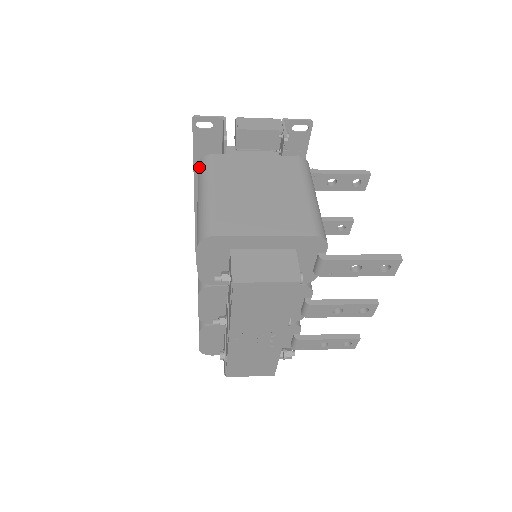
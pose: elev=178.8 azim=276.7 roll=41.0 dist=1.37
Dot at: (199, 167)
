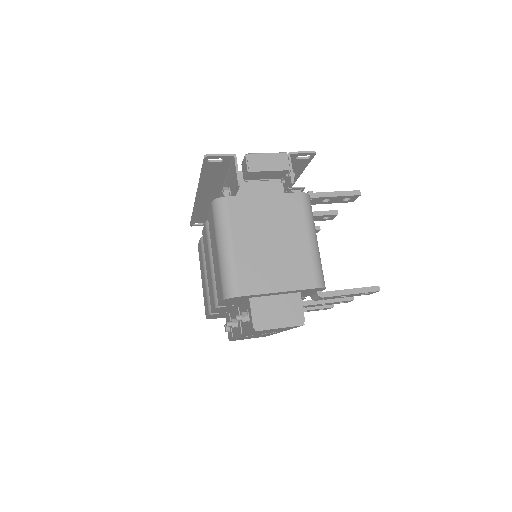
Dot at: (214, 209)
